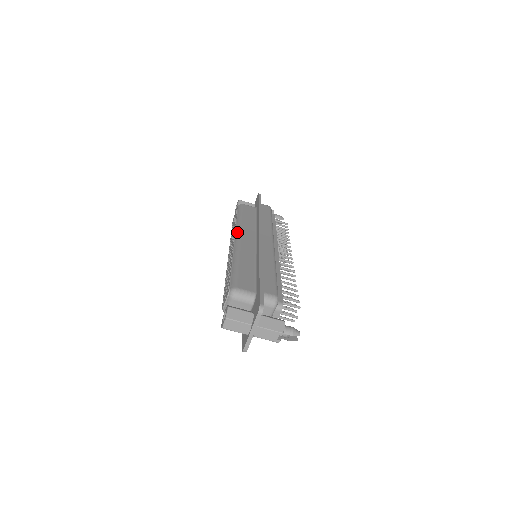
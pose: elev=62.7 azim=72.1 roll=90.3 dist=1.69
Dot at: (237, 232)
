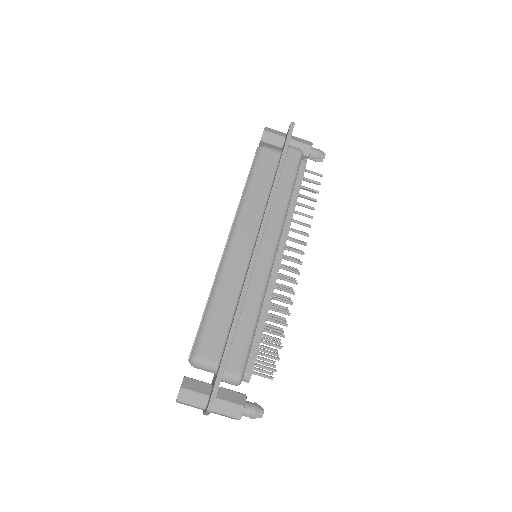
Dot at: (234, 224)
